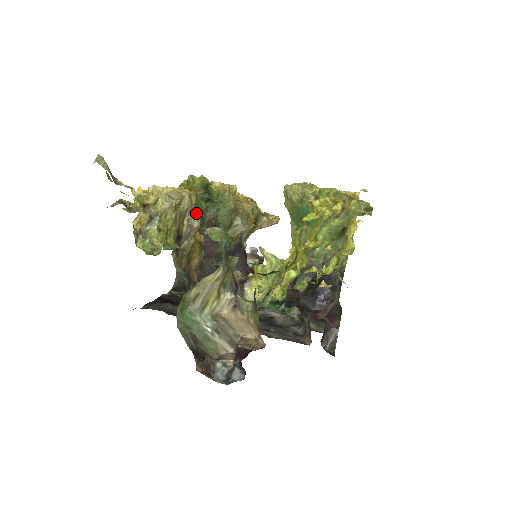
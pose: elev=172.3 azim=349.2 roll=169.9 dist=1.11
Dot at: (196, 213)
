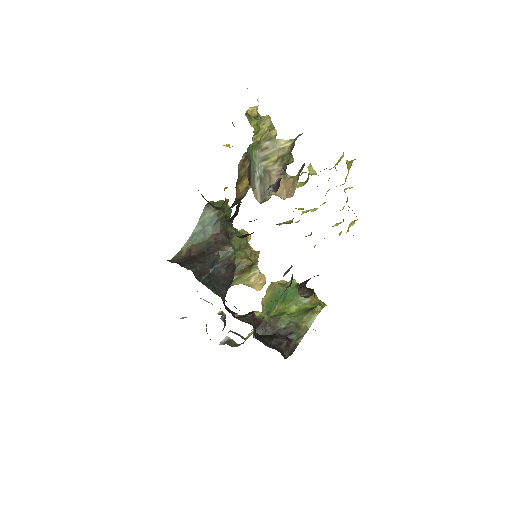
Dot at: (227, 216)
